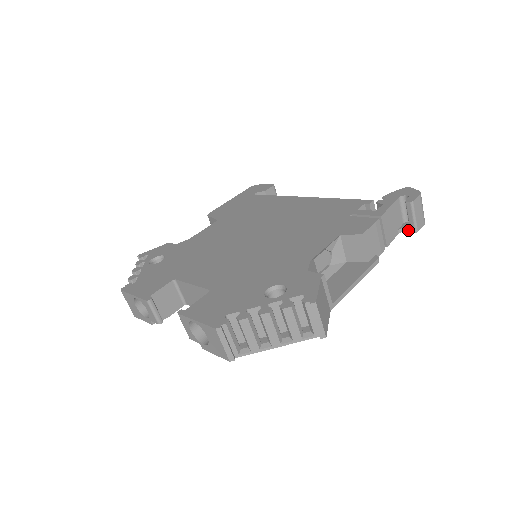
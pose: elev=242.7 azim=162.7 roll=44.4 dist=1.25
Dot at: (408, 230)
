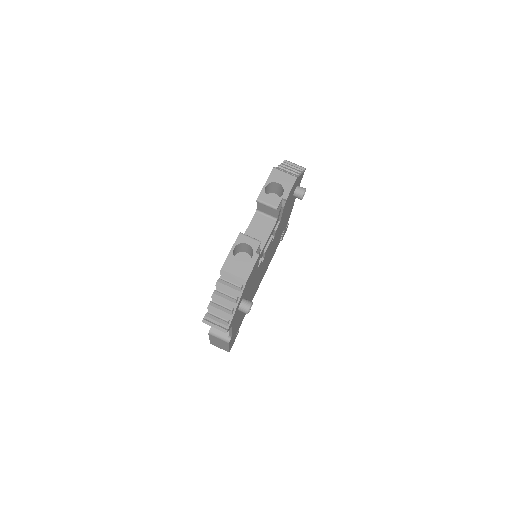
Dot at: occluded
